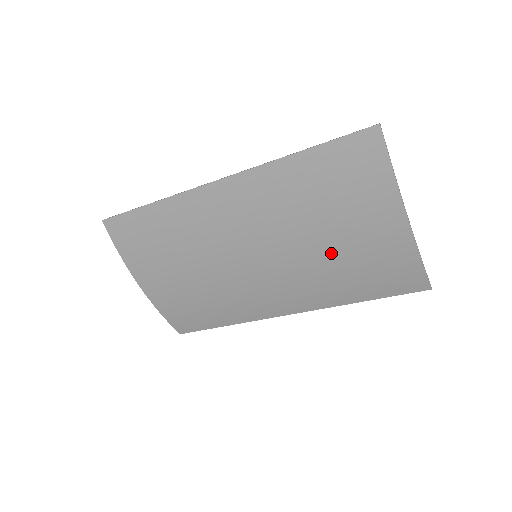
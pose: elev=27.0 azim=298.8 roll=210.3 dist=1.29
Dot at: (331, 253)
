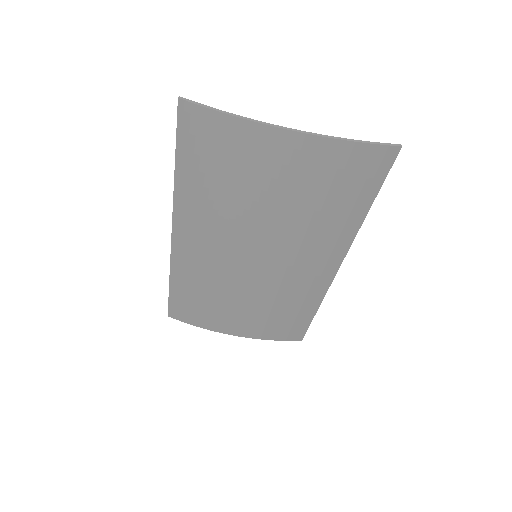
Dot at: (287, 208)
